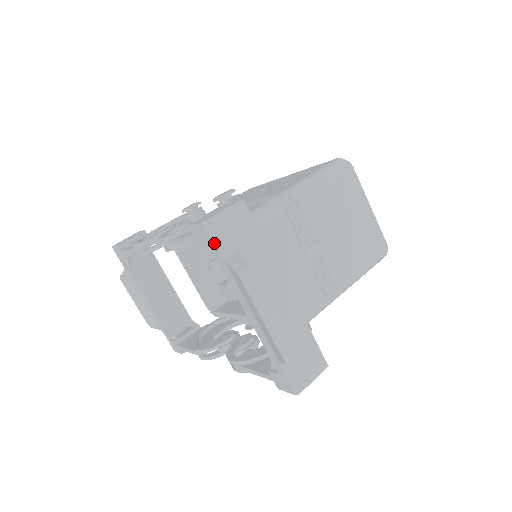
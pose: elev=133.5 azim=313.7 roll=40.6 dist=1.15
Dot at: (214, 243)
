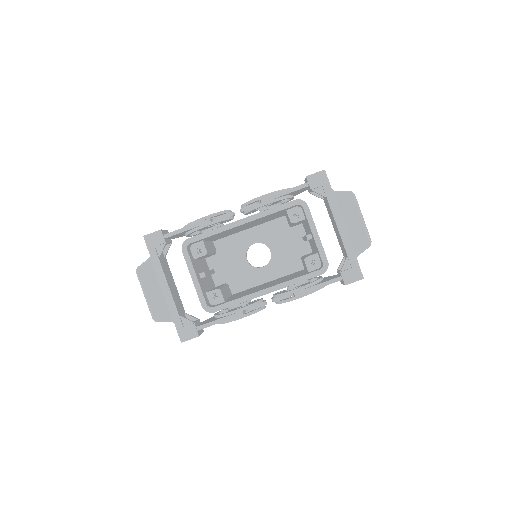
Dot at: (328, 182)
